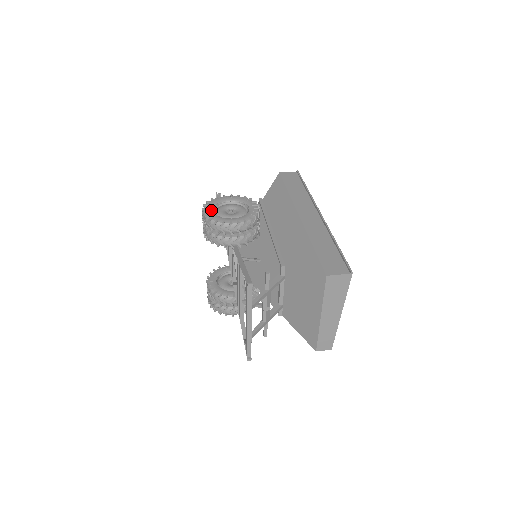
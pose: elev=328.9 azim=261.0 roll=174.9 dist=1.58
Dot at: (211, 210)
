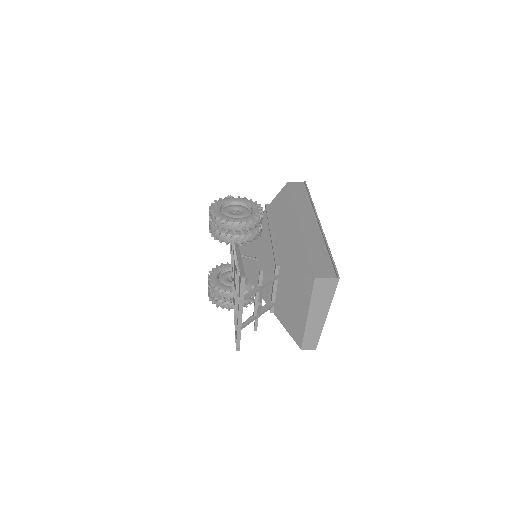
Dot at: (218, 208)
